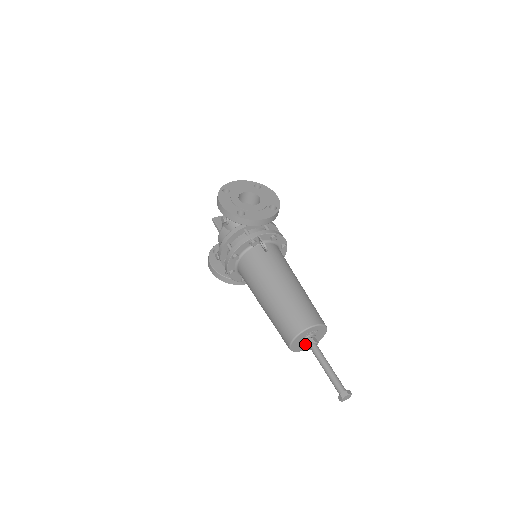
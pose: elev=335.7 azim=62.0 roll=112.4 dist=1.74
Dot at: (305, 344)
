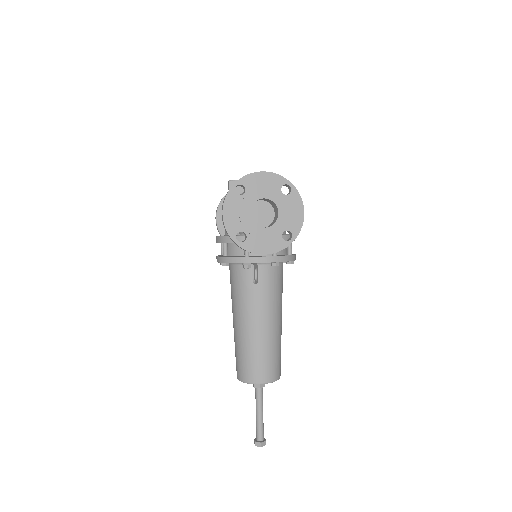
Dot at: occluded
